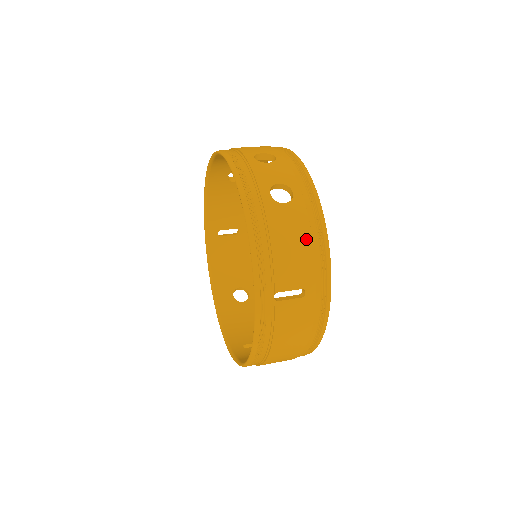
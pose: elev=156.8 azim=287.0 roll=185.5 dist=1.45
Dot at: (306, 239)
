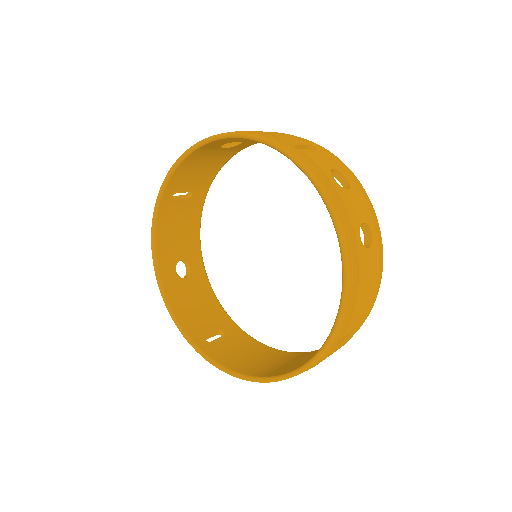
Dot at: (374, 285)
